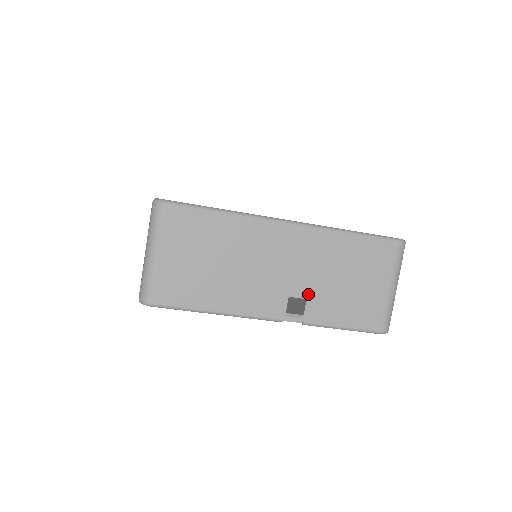
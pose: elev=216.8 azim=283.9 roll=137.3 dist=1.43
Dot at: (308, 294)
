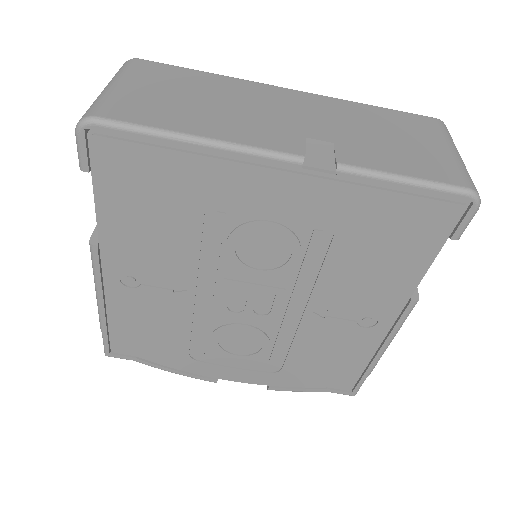
Dot at: (334, 139)
